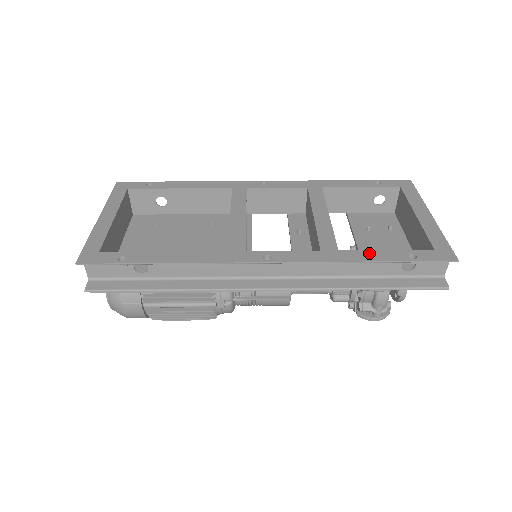
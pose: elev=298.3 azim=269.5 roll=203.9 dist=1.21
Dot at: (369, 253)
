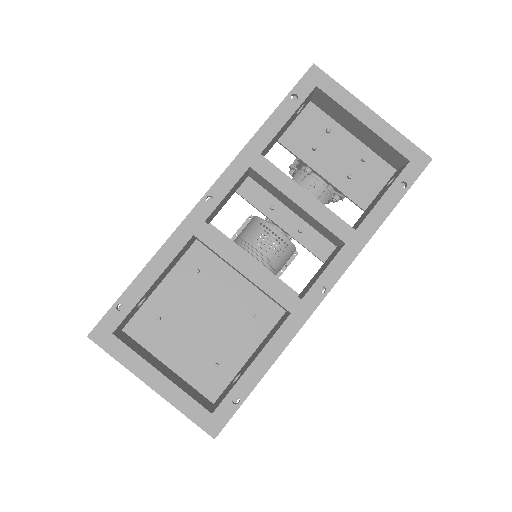
Dot at: (376, 212)
